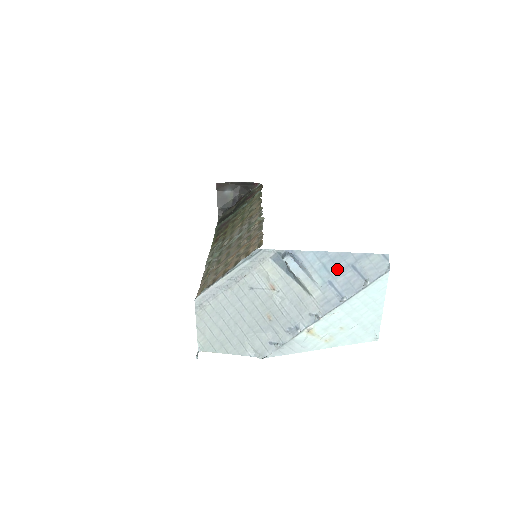
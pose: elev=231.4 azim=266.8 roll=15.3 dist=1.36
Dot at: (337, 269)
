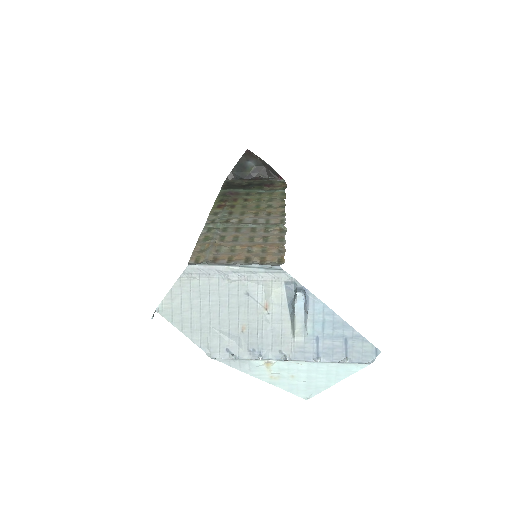
Dot at: (332, 332)
